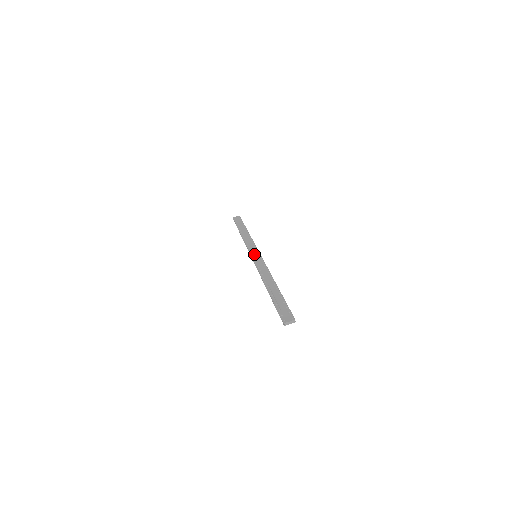
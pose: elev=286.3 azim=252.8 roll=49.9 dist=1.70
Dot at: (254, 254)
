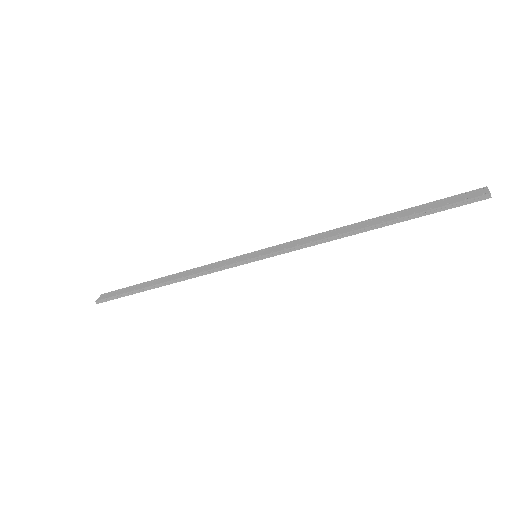
Dot at: (251, 256)
